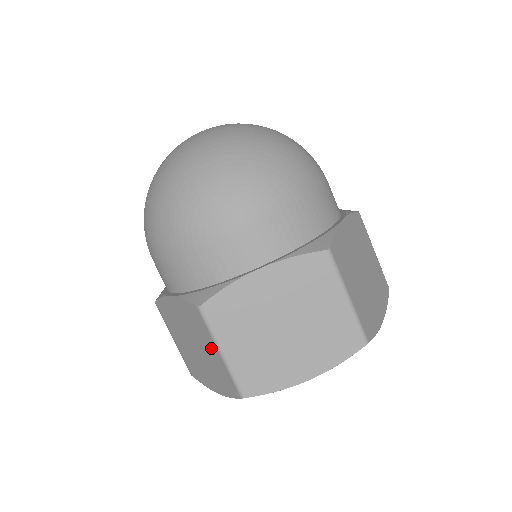
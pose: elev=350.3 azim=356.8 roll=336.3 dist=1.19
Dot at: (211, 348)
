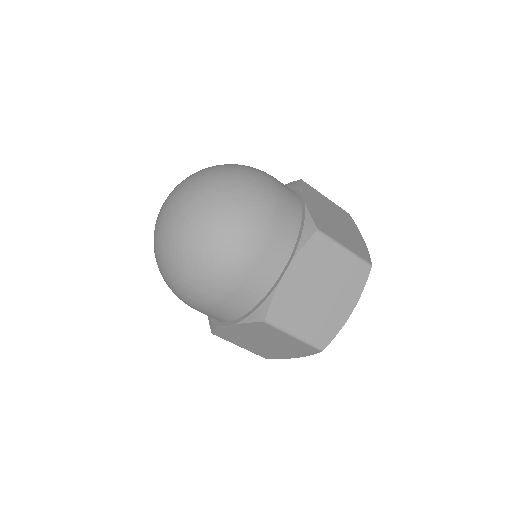
Dot at: (284, 338)
